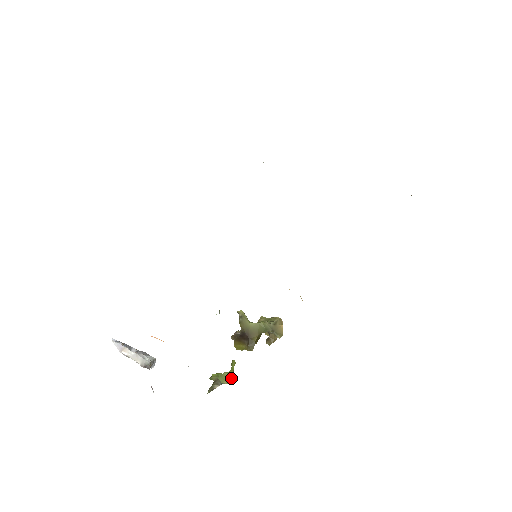
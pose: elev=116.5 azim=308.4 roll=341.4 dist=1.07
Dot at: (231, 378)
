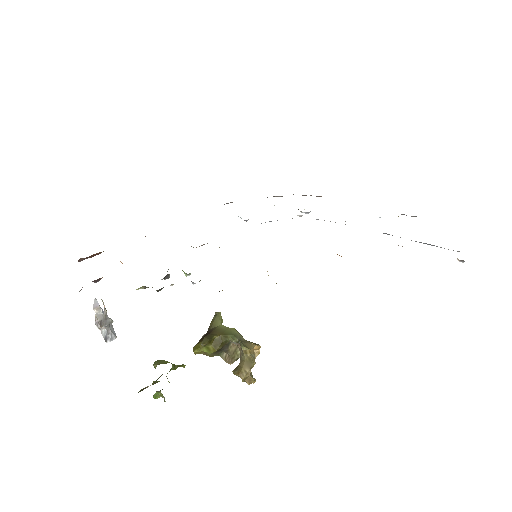
Dot at: (166, 362)
